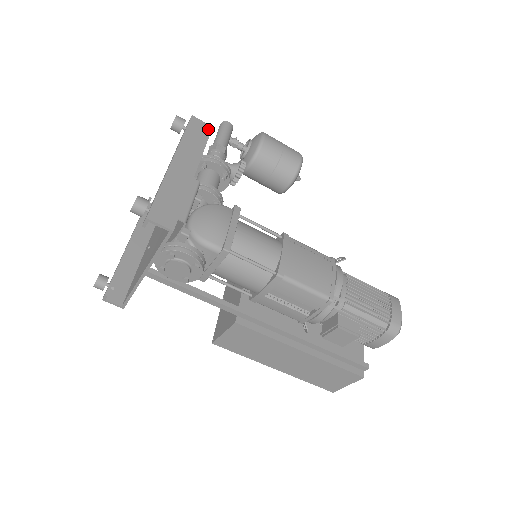
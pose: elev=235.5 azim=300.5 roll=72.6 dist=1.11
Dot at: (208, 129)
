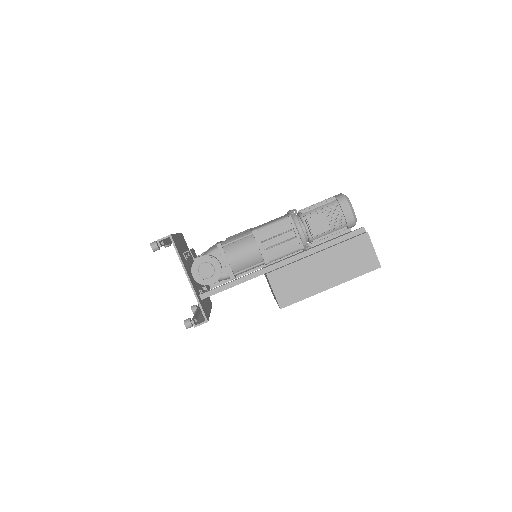
Dot at: occluded
